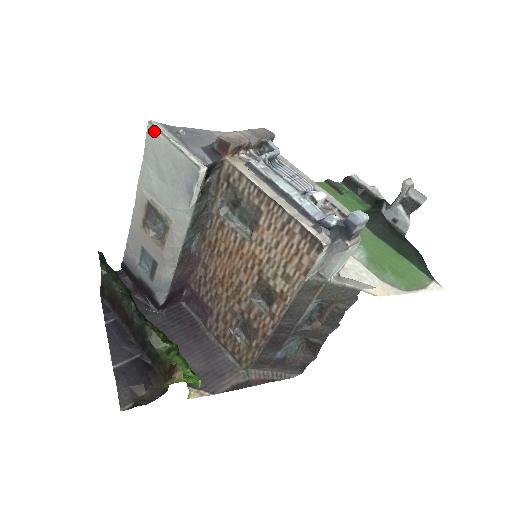
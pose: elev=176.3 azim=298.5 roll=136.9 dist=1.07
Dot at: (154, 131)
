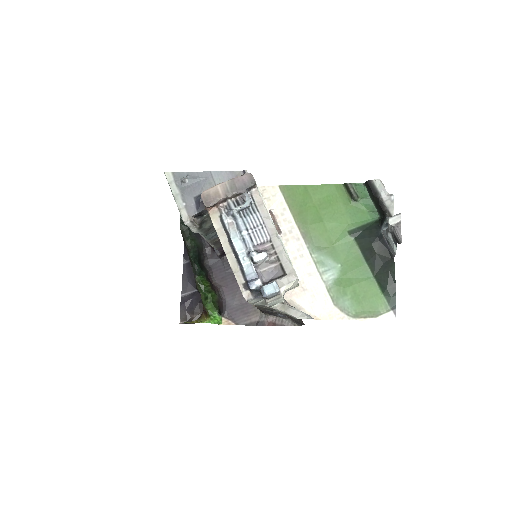
Dot at: (167, 180)
